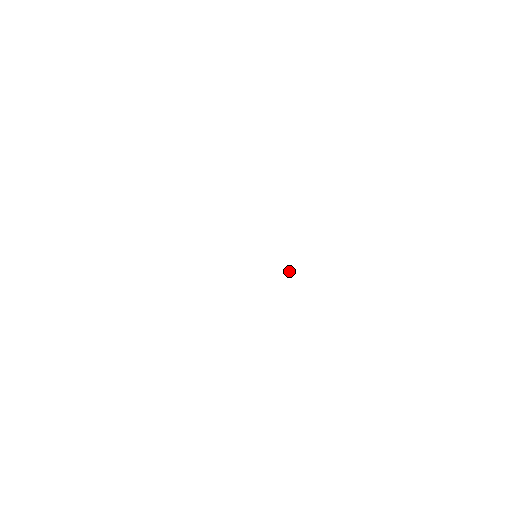
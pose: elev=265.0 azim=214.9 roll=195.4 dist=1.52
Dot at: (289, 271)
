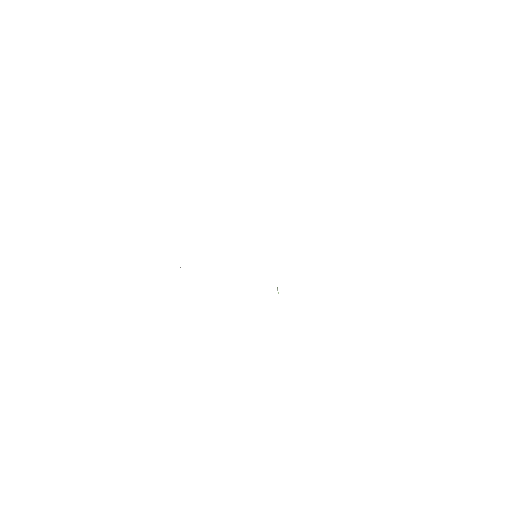
Dot at: occluded
